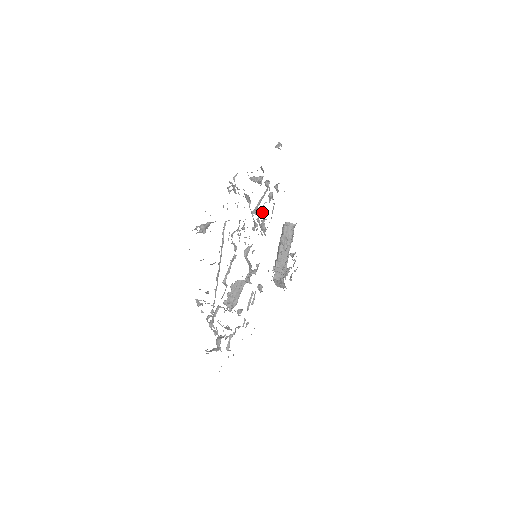
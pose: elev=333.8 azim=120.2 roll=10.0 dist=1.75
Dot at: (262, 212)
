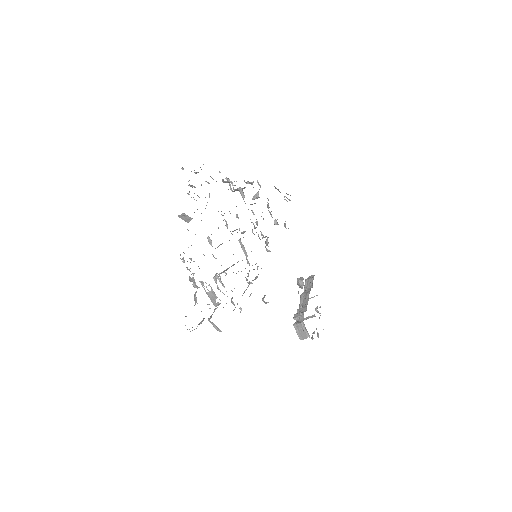
Dot at: occluded
